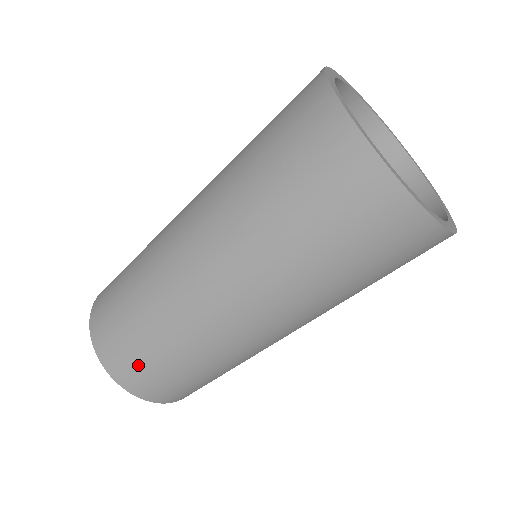
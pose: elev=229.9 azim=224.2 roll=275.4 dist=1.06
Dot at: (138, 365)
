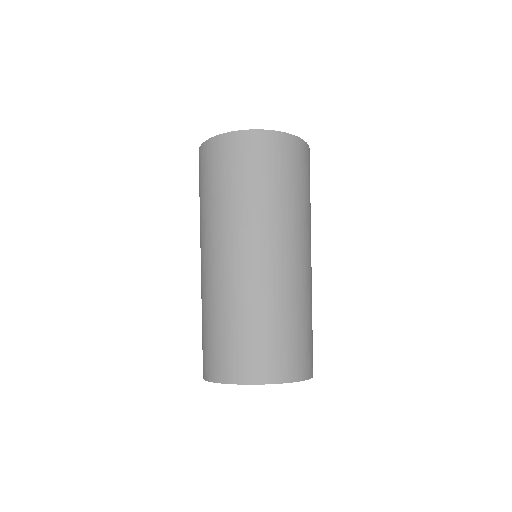
Dot at: (289, 351)
